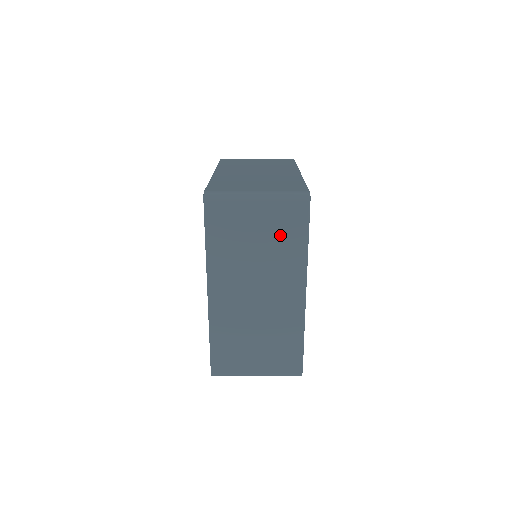
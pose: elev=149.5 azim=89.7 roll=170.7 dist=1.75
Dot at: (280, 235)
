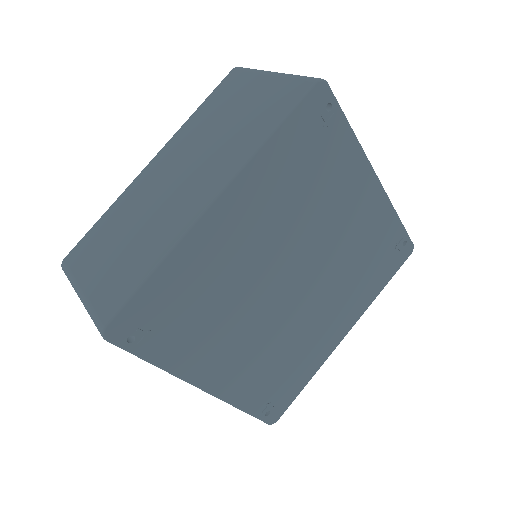
Dot at: occluded
